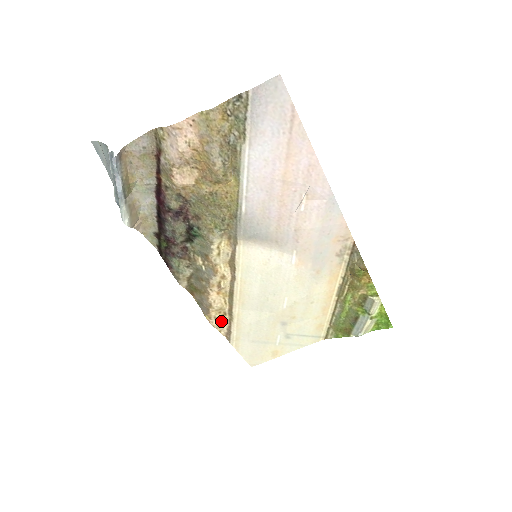
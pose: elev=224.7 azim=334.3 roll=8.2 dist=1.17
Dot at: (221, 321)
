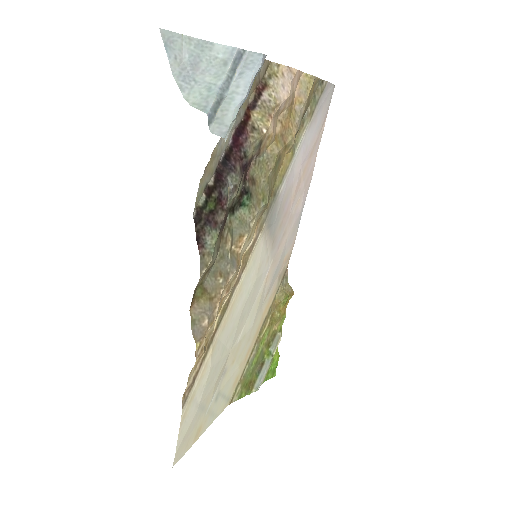
Dot at: (199, 358)
